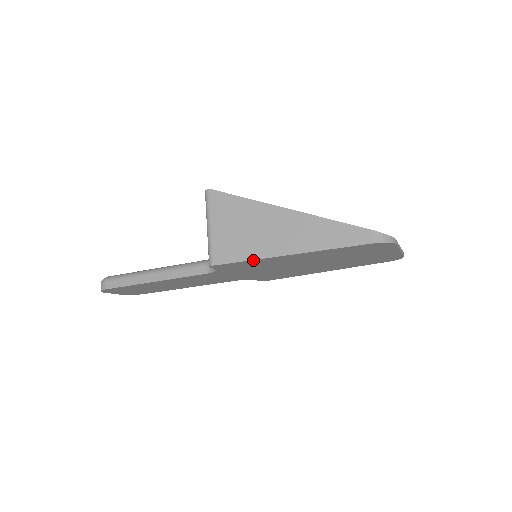
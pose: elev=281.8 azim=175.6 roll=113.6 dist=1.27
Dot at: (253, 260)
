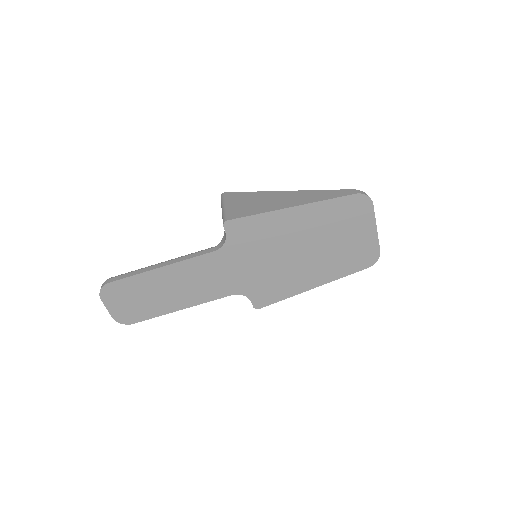
Dot at: (262, 214)
